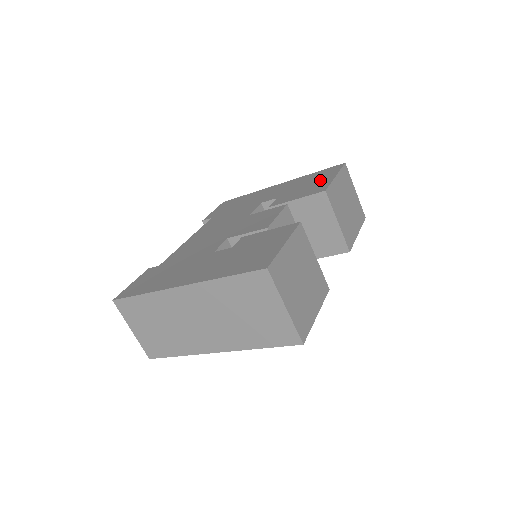
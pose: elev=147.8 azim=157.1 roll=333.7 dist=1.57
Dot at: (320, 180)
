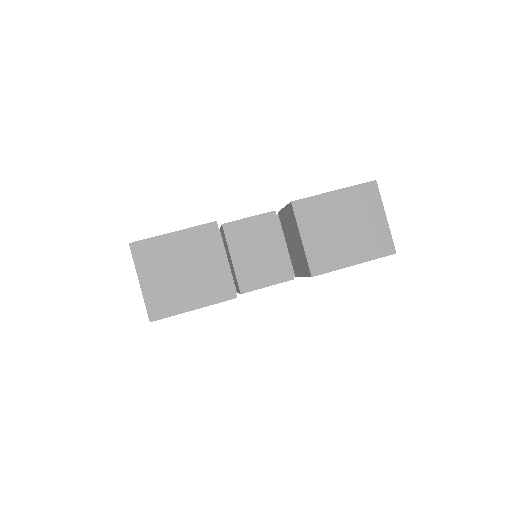
Dot at: occluded
